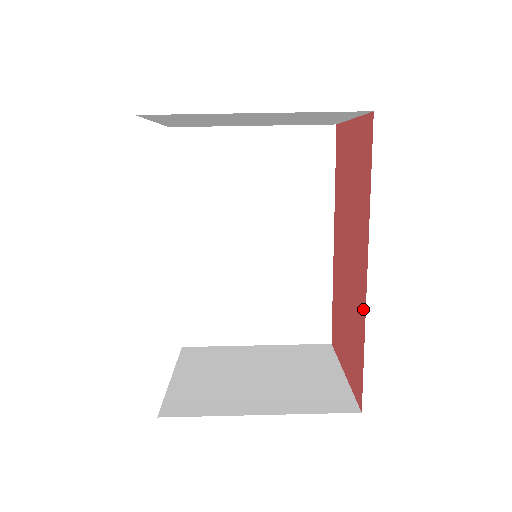
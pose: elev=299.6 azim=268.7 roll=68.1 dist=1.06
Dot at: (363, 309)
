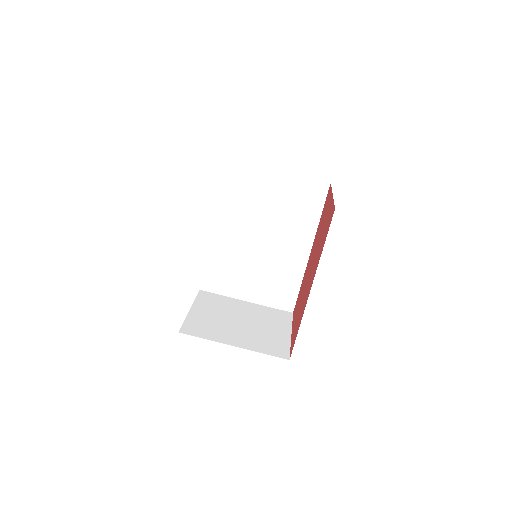
Dot at: occluded
